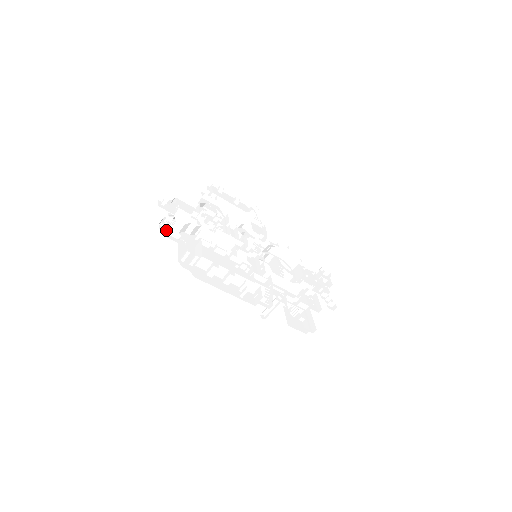
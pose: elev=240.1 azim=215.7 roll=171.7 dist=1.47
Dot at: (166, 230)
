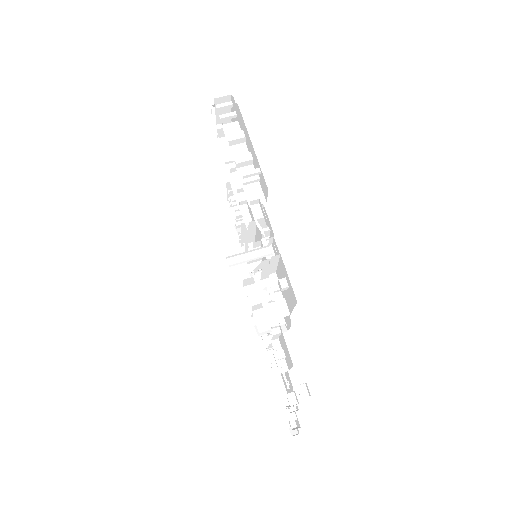
Dot at: occluded
